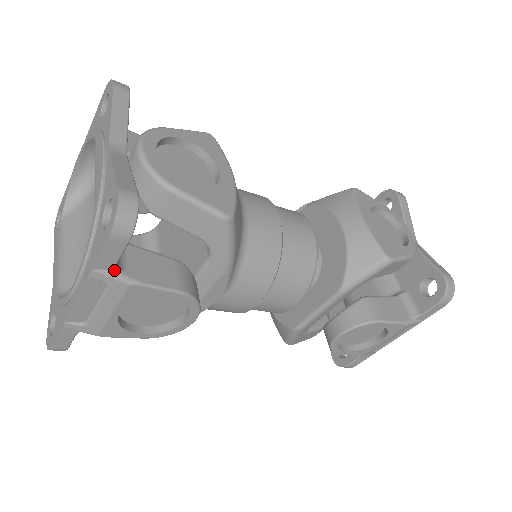
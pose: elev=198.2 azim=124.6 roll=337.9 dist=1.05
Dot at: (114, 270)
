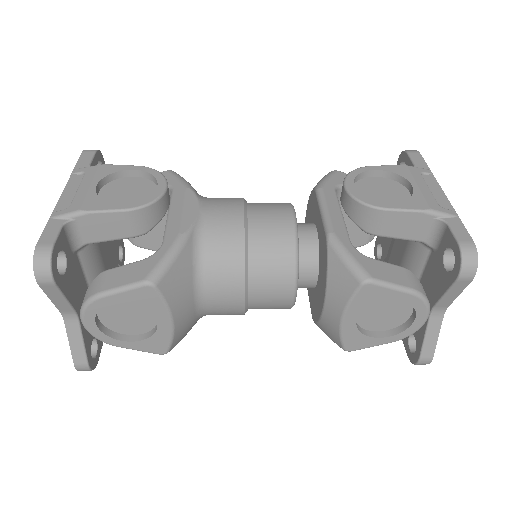
Dot at: occluded
